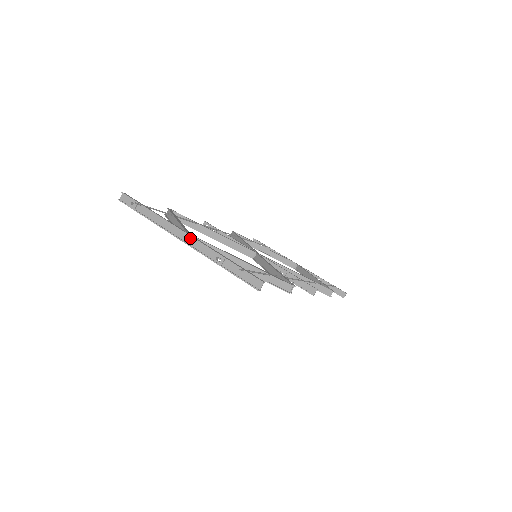
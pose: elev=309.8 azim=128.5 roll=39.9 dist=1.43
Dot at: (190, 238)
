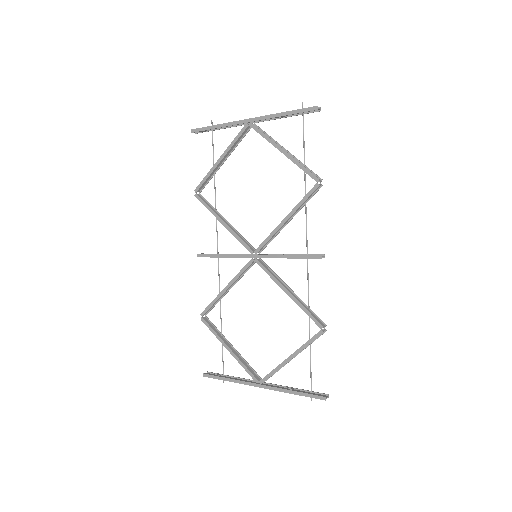
Dot at: occluded
